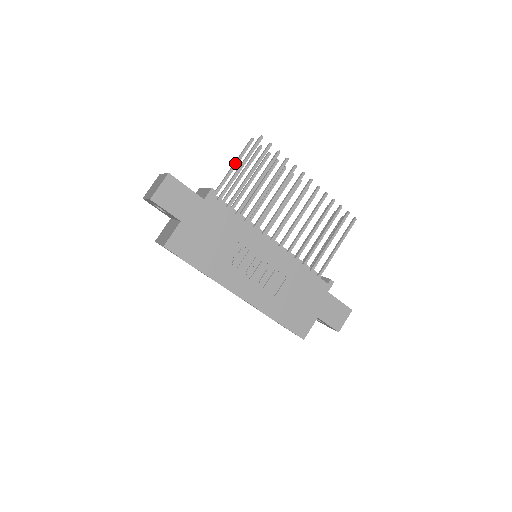
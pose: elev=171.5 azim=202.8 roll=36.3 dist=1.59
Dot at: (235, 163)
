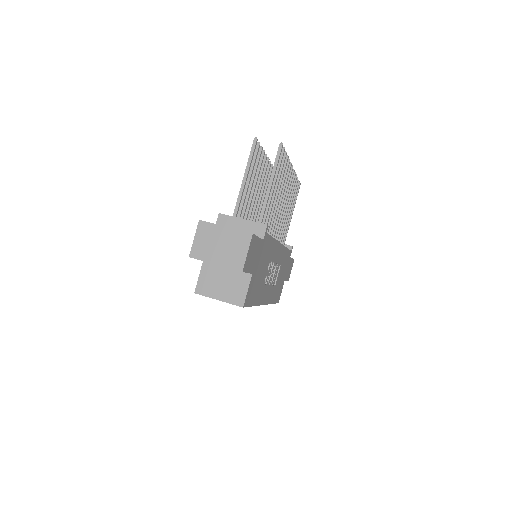
Dot at: (247, 173)
